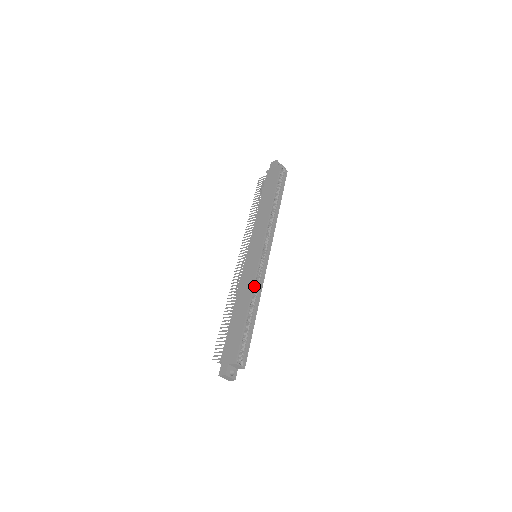
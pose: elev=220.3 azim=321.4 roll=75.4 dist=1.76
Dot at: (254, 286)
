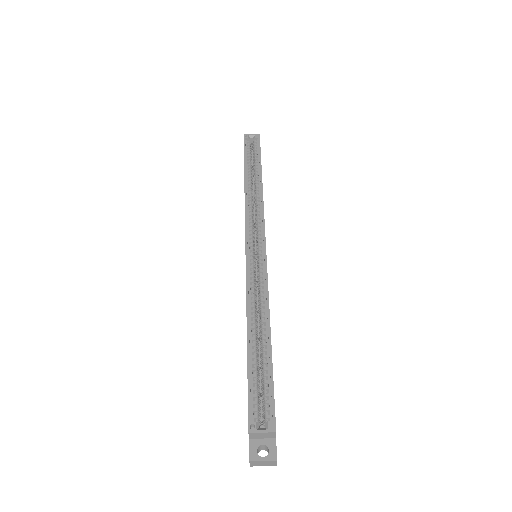
Dot at: (251, 296)
